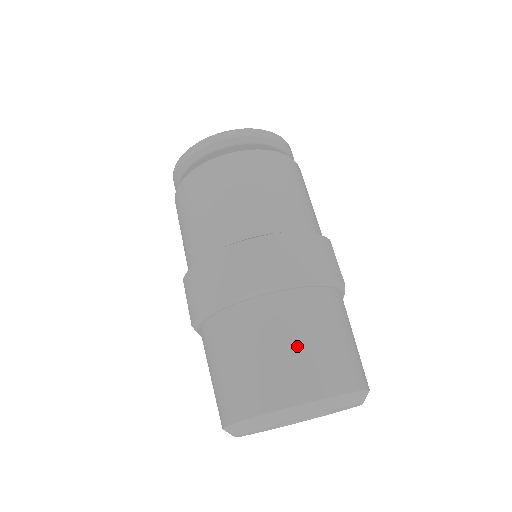
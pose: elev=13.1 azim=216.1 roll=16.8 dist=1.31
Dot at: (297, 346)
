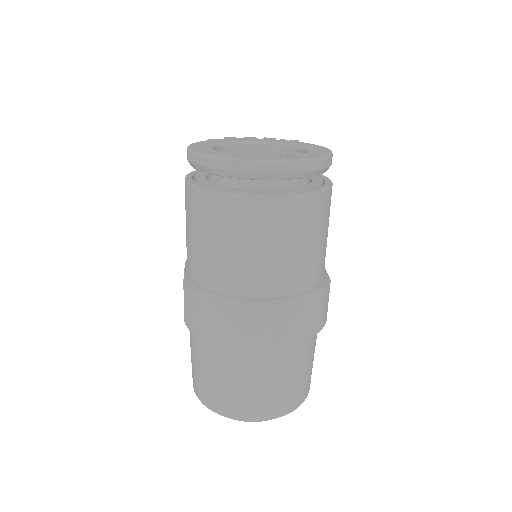
Dot at: (207, 376)
